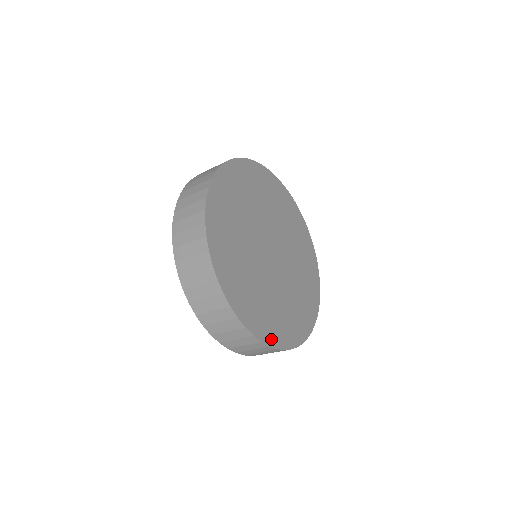
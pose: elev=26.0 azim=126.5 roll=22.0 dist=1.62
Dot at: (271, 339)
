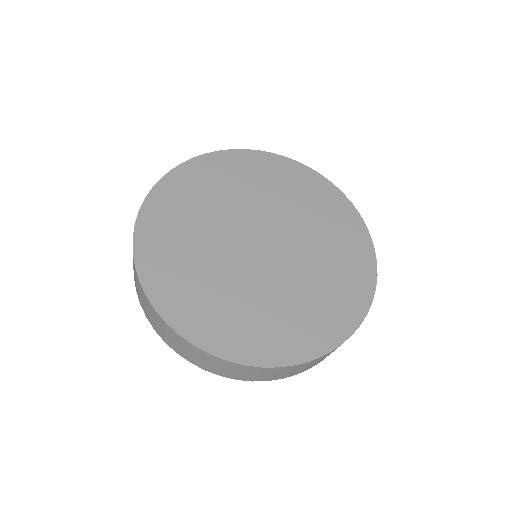
Dot at: (234, 352)
